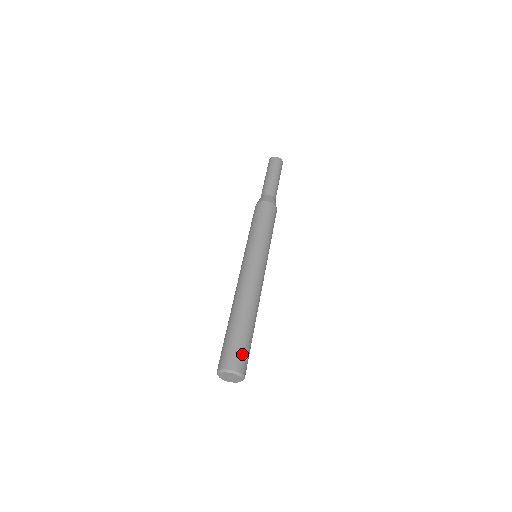
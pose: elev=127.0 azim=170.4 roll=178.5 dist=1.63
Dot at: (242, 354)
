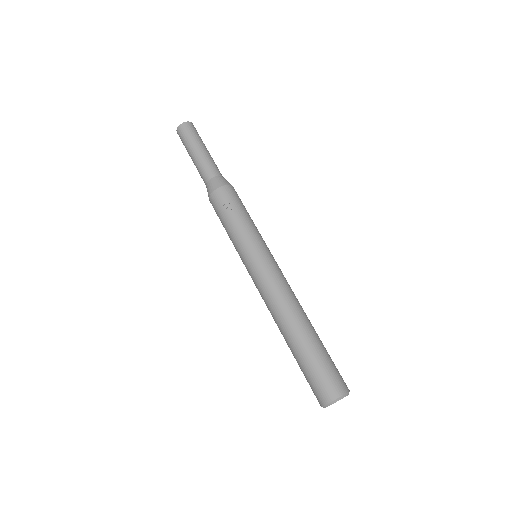
Dot at: (331, 375)
